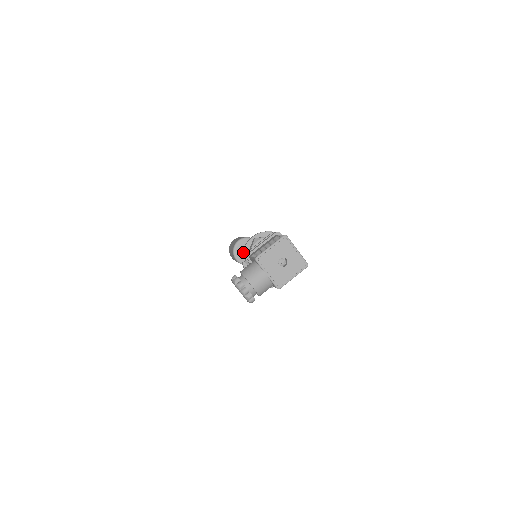
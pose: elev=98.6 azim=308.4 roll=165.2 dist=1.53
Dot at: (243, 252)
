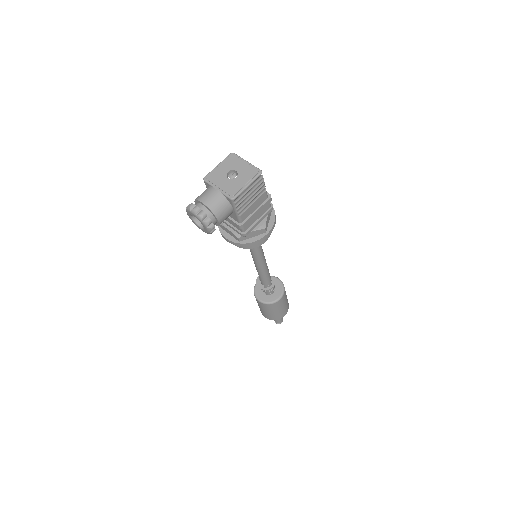
Dot at: occluded
